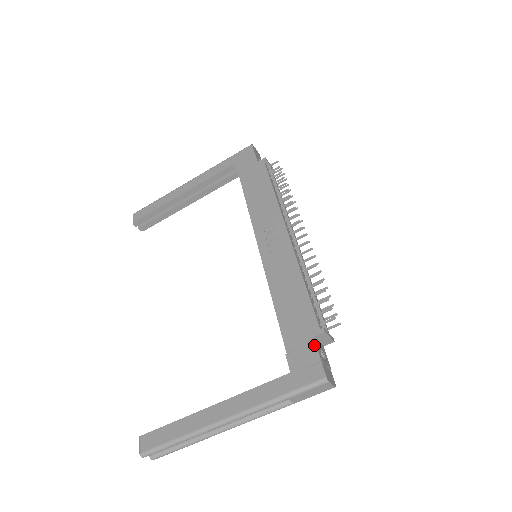
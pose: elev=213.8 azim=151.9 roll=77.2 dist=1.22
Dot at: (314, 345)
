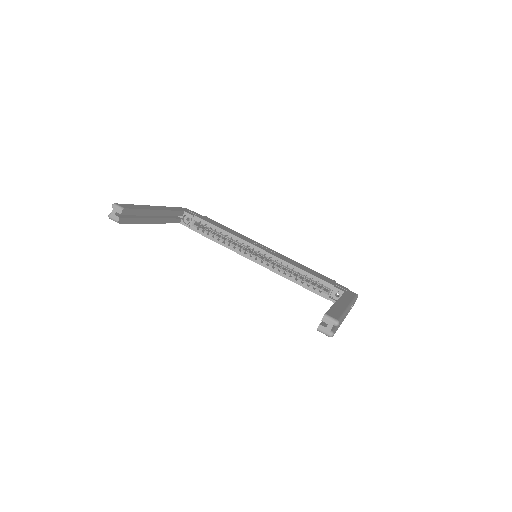
Dot at: (339, 284)
